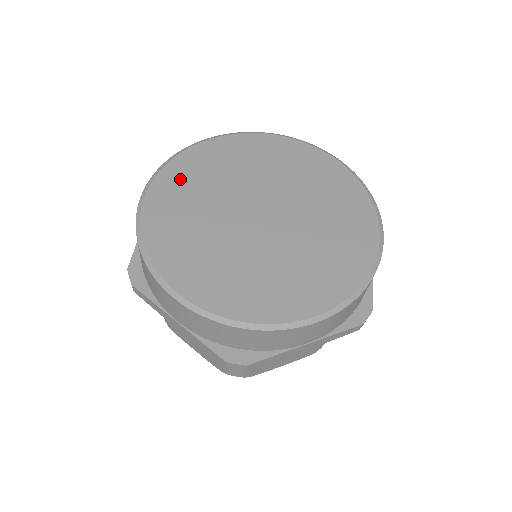
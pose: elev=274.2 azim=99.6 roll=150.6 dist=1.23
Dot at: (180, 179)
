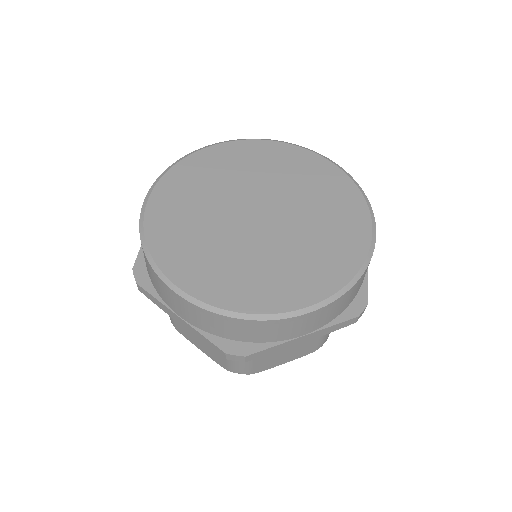
Dot at: (181, 183)
